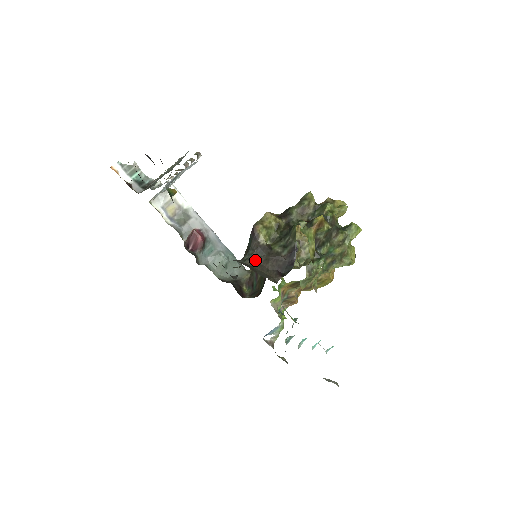
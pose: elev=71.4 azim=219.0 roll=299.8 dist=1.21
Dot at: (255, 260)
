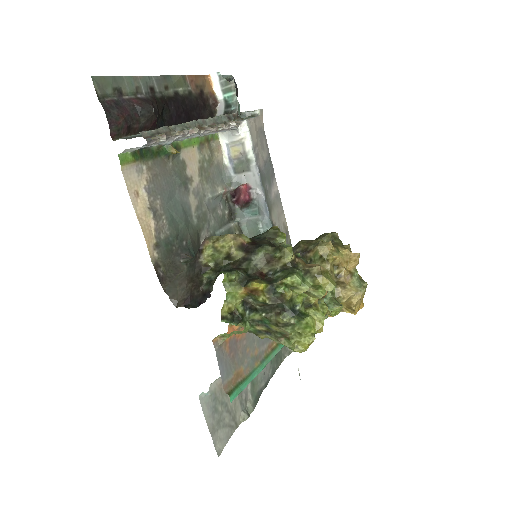
Dot at: (188, 270)
